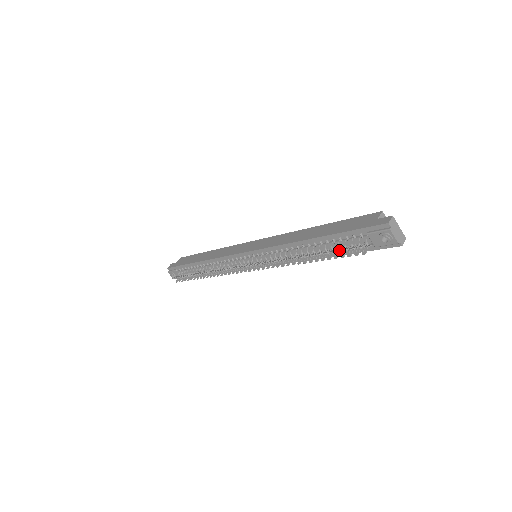
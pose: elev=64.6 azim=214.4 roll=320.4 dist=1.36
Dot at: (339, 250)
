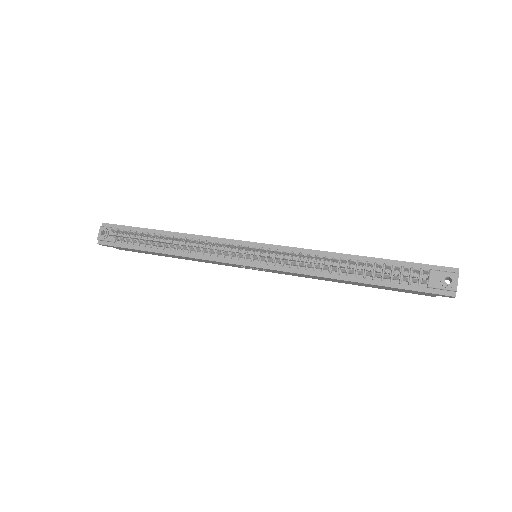
Dot at: occluded
